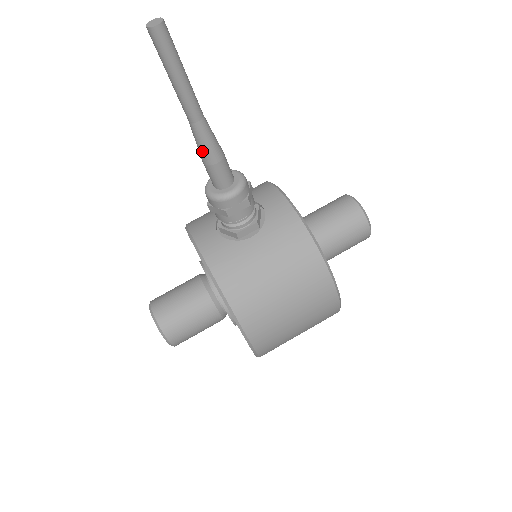
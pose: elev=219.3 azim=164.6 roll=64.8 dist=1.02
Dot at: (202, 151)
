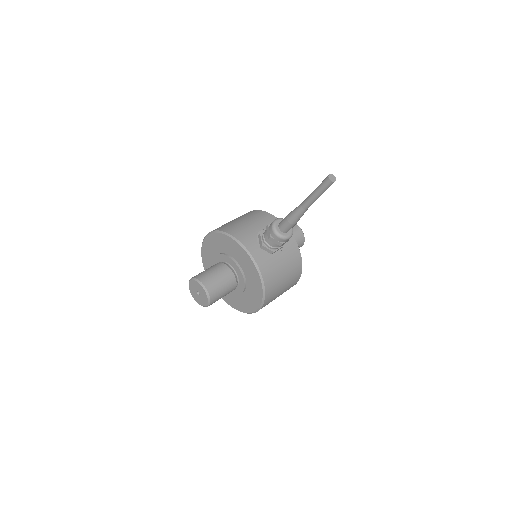
Dot at: (295, 219)
